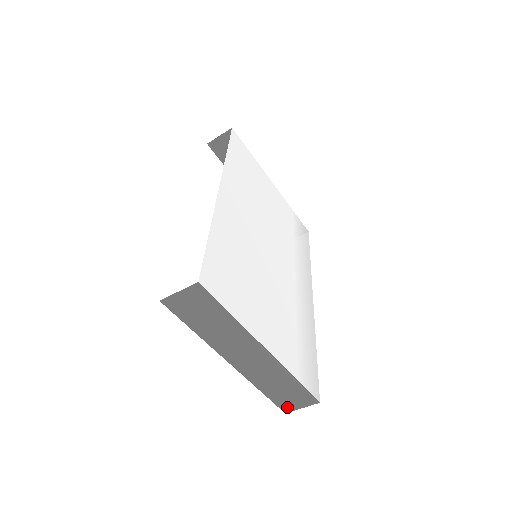
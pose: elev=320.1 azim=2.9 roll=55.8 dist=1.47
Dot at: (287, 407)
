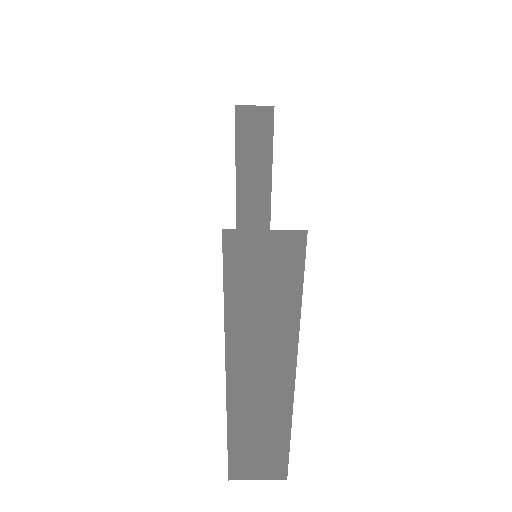
Dot at: (239, 472)
